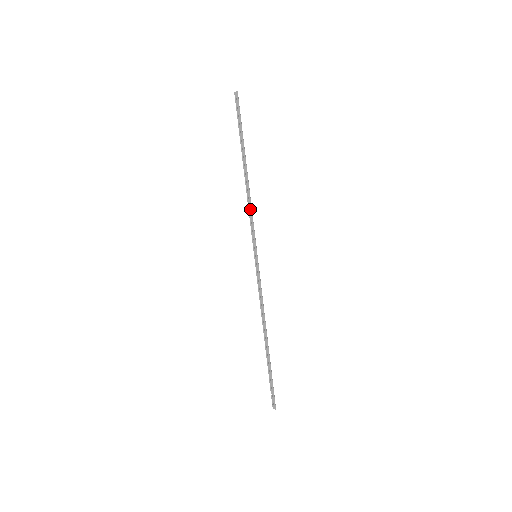
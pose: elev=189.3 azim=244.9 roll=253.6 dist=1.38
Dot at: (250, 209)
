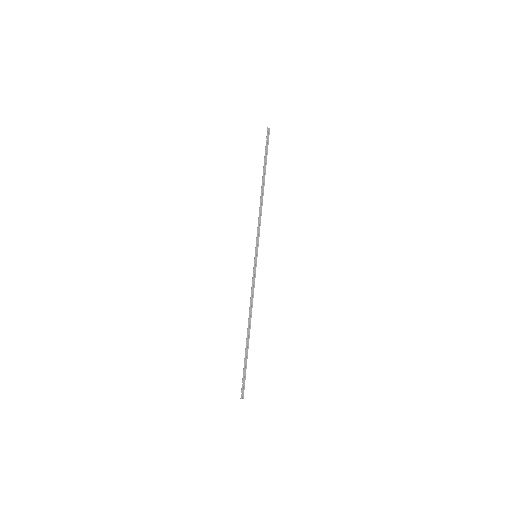
Dot at: (260, 217)
